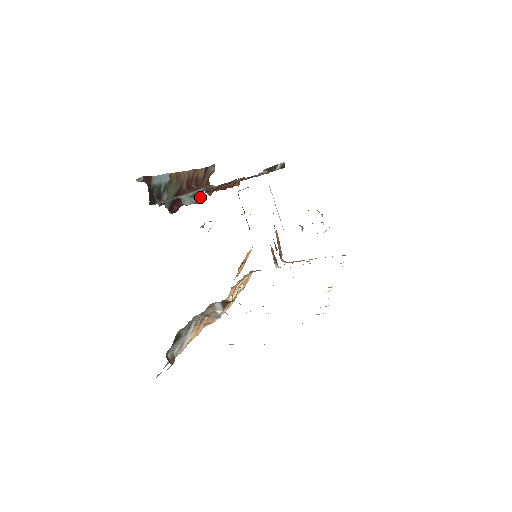
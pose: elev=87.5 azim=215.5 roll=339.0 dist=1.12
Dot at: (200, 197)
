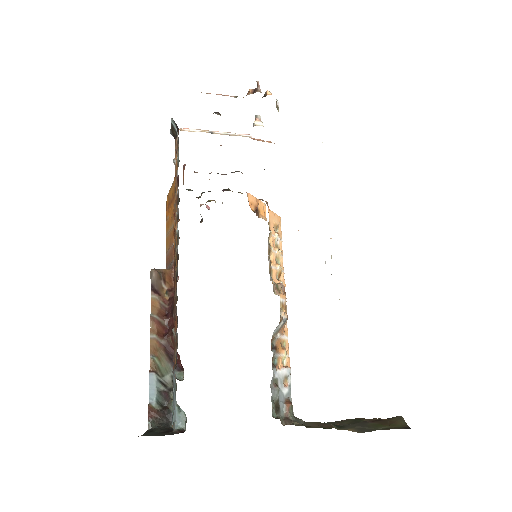
Dot at: (183, 412)
